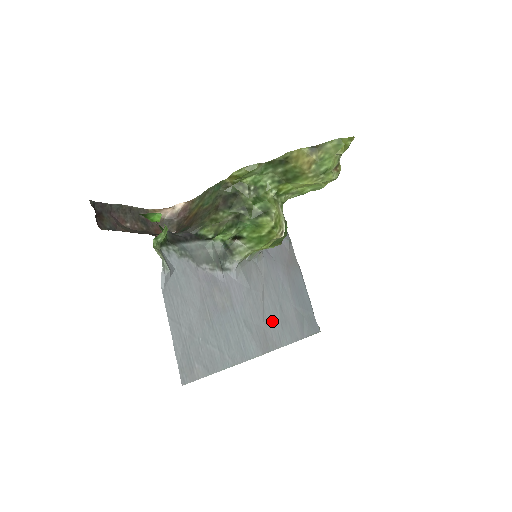
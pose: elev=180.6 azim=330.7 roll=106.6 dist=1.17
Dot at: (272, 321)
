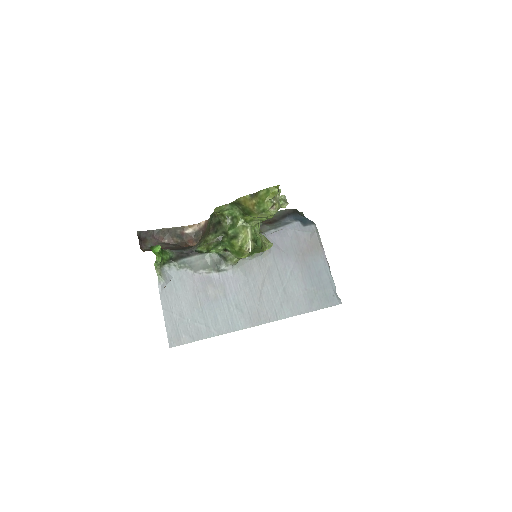
Dot at: (270, 302)
